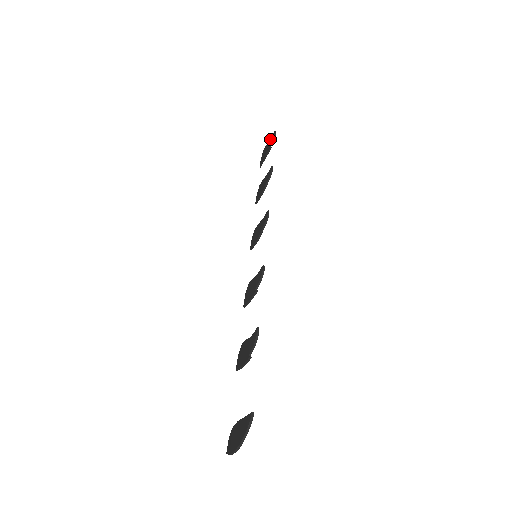
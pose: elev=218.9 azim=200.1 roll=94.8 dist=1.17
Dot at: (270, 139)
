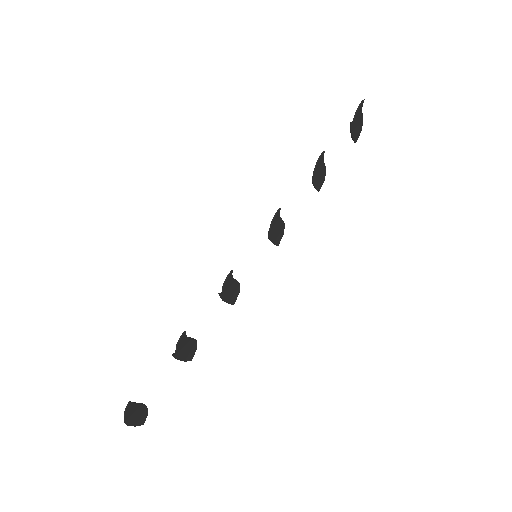
Dot at: (359, 110)
